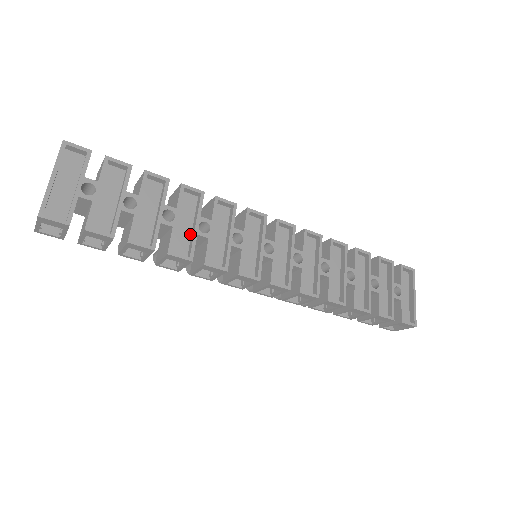
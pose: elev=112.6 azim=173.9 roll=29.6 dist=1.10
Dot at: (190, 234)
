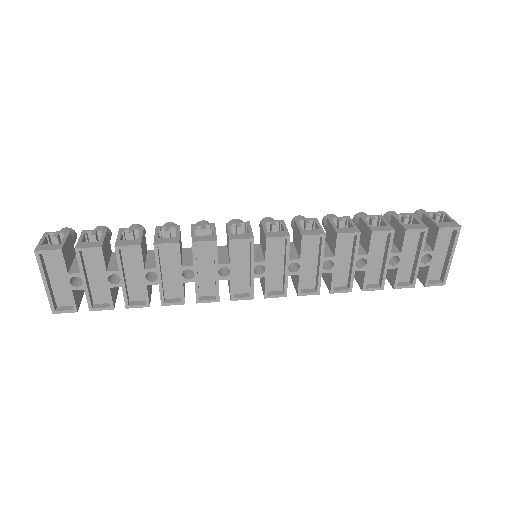
Dot at: (178, 278)
